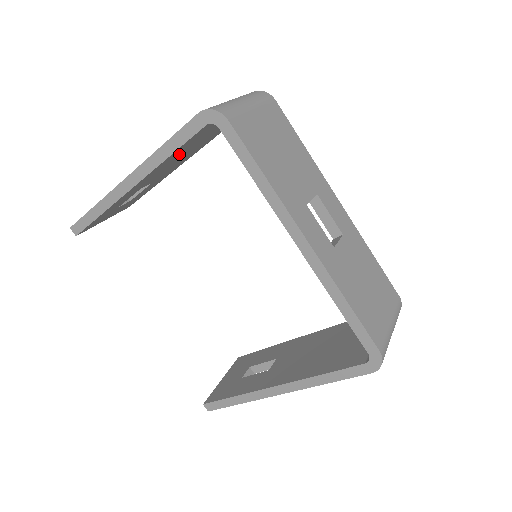
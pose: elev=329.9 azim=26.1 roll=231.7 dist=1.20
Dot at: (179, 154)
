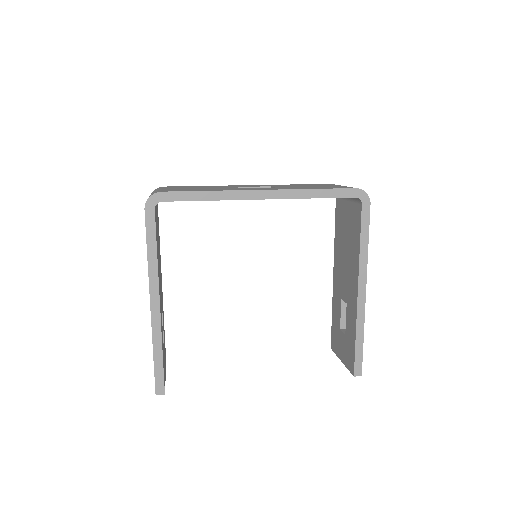
Dot at: (158, 258)
